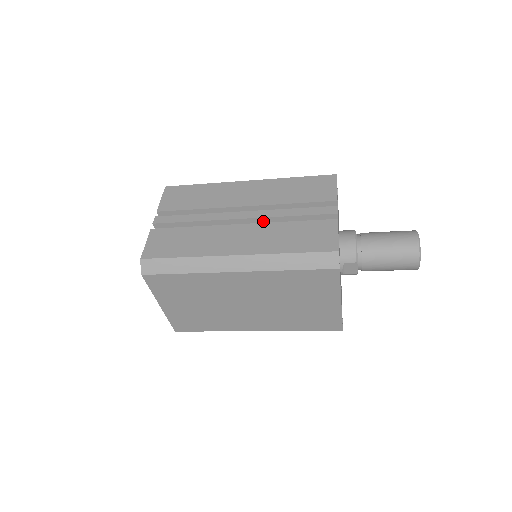
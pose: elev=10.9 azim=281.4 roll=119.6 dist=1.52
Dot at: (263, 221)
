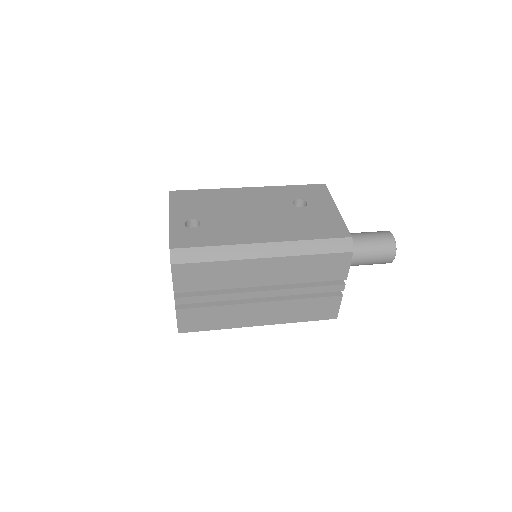
Dot at: (280, 293)
